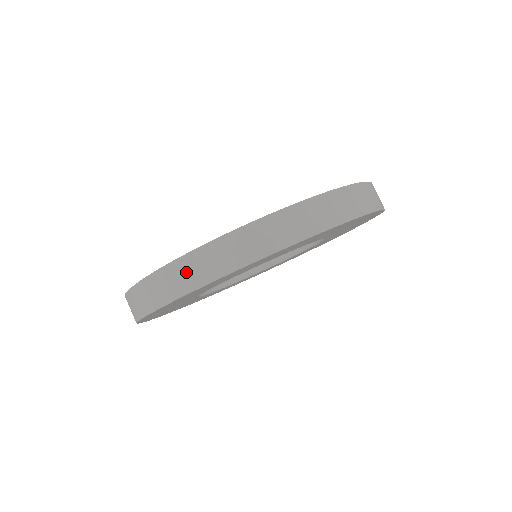
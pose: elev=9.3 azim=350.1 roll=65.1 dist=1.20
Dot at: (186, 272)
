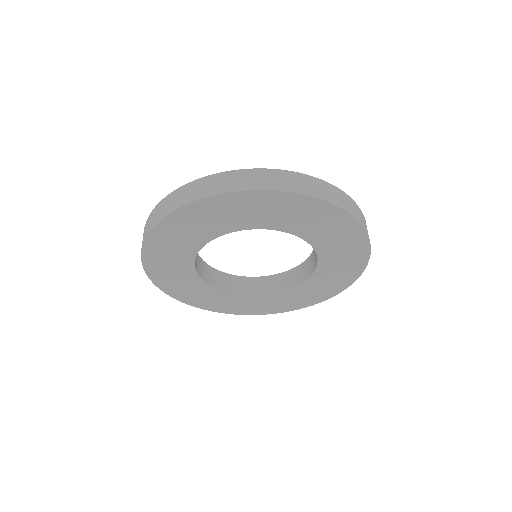
Dot at: (145, 231)
